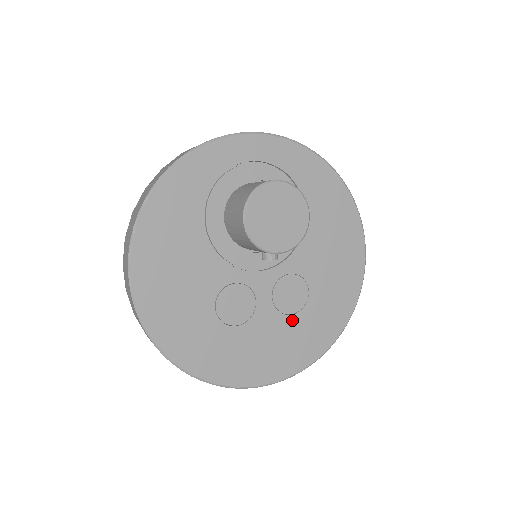
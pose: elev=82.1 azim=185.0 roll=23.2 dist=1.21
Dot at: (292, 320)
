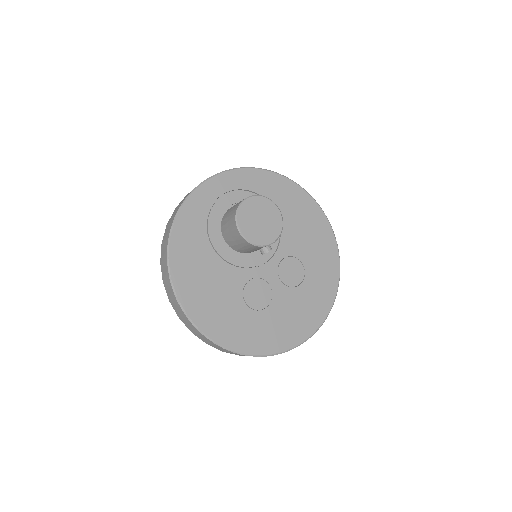
Dot at: (300, 289)
